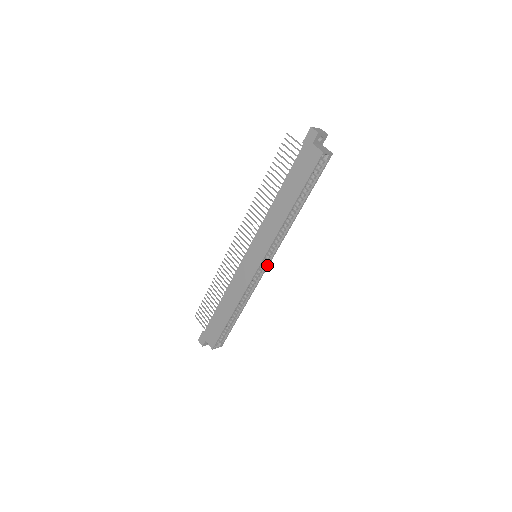
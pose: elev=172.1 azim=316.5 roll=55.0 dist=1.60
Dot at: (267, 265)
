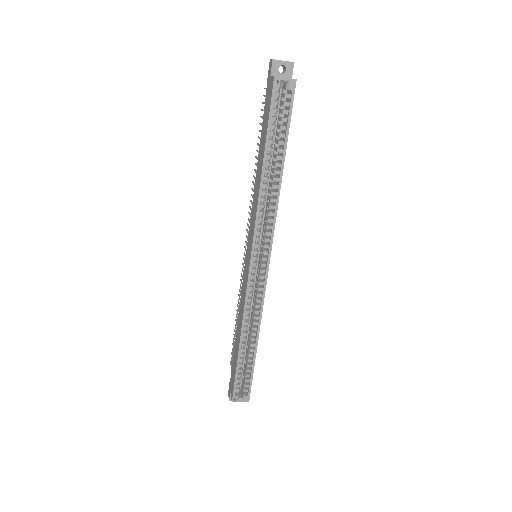
Dot at: (266, 265)
